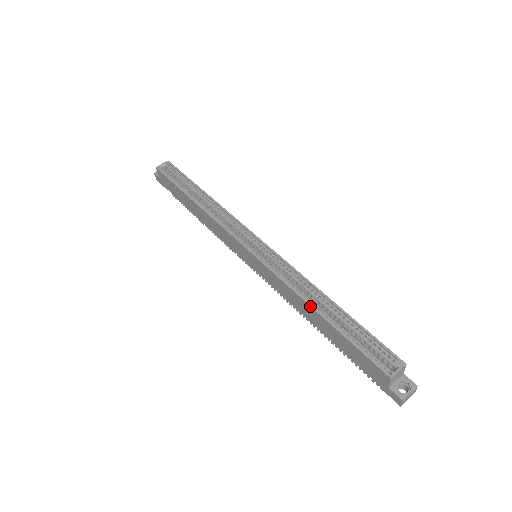
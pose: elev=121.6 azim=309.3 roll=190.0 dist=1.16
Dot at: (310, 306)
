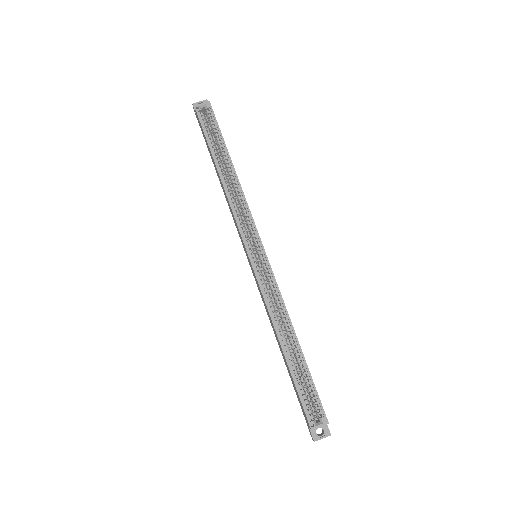
Dot at: (278, 339)
